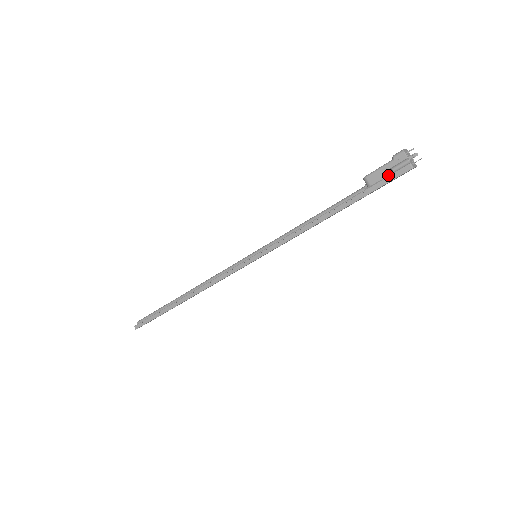
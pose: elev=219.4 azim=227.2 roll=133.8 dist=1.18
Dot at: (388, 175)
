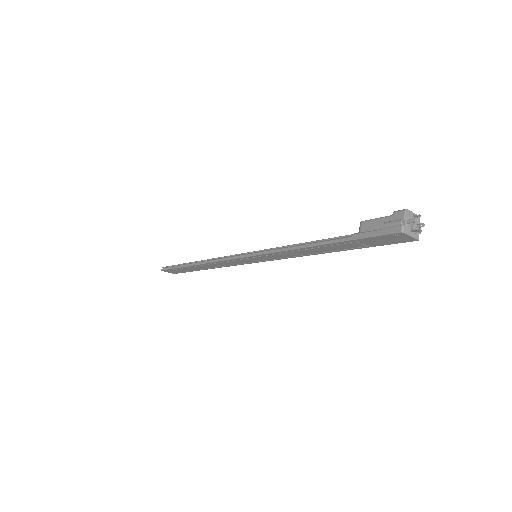
Dot at: (379, 229)
